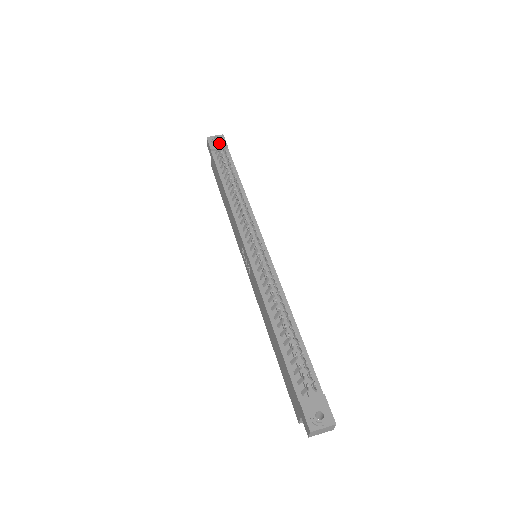
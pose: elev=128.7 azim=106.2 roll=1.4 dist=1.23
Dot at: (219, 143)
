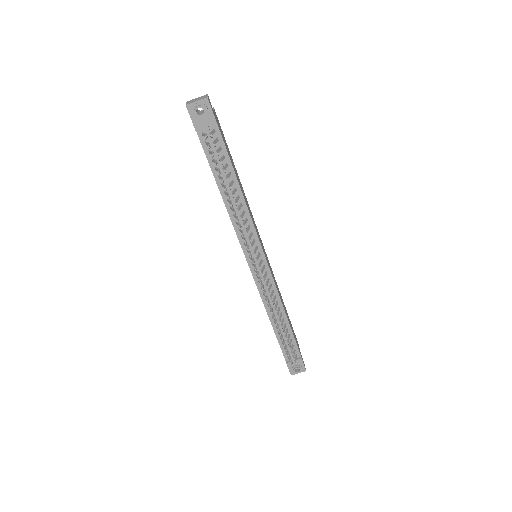
Dot at: (204, 117)
